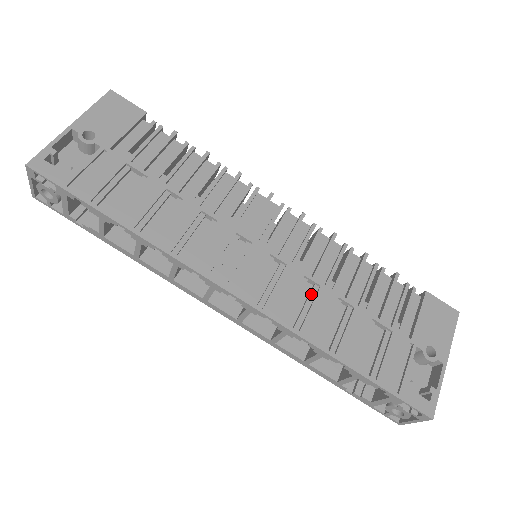
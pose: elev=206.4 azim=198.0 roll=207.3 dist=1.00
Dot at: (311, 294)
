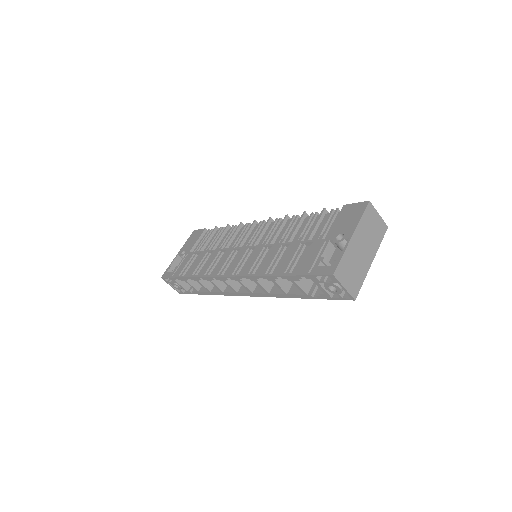
Dot at: (268, 253)
